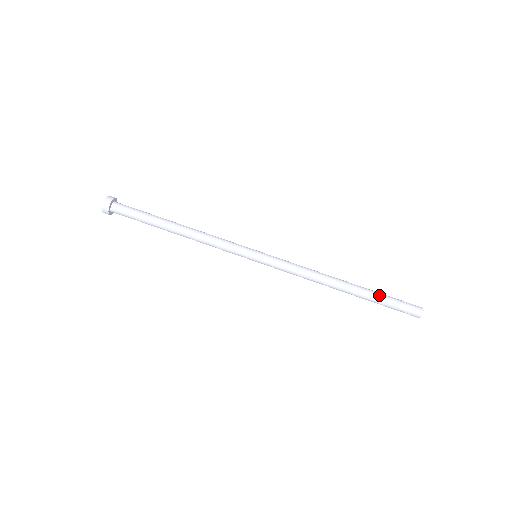
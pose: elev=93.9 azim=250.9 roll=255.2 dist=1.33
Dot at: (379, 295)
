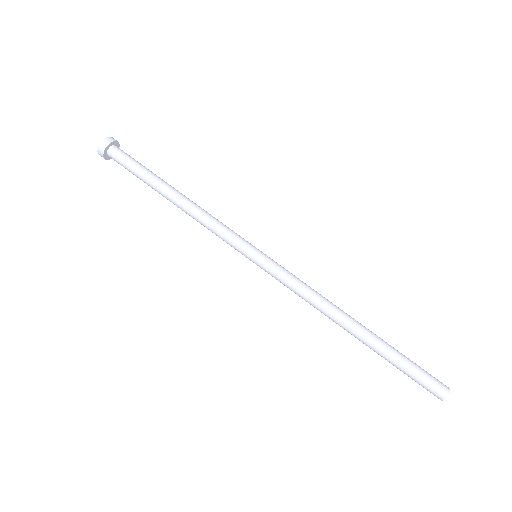
Dot at: (392, 358)
